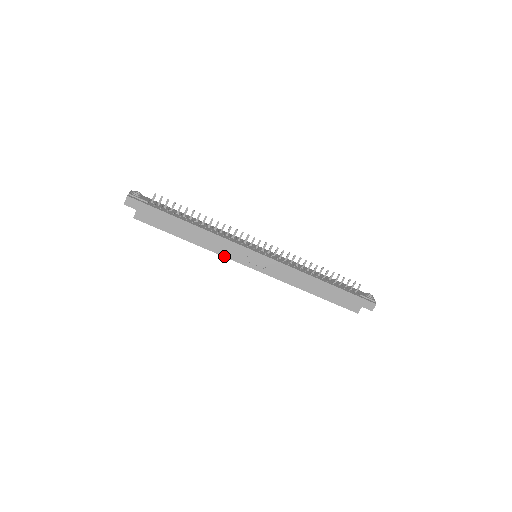
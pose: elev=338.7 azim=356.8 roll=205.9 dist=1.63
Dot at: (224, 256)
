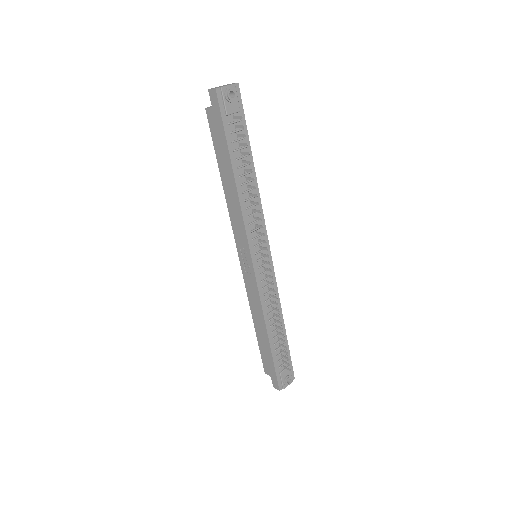
Dot at: (232, 225)
